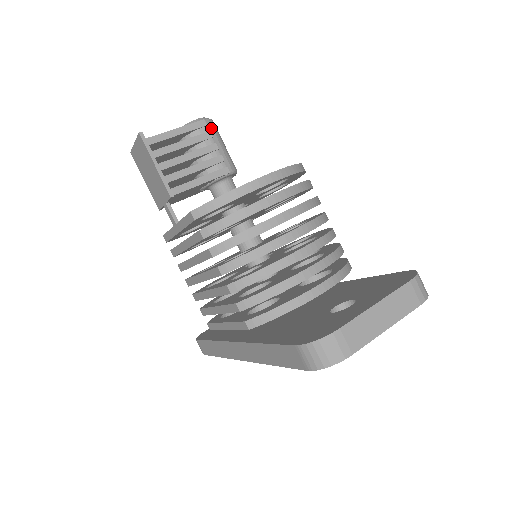
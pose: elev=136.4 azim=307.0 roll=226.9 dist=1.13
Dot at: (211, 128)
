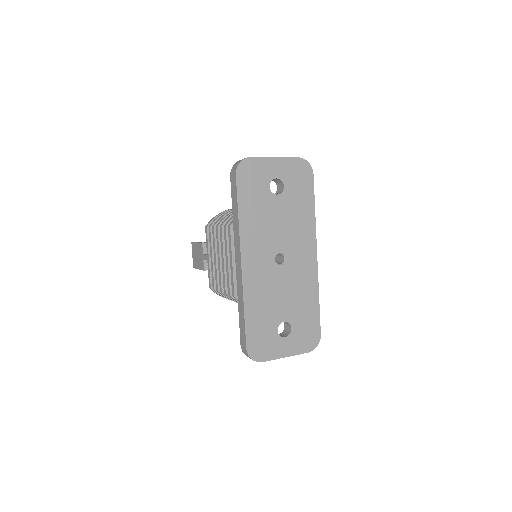
Dot at: occluded
